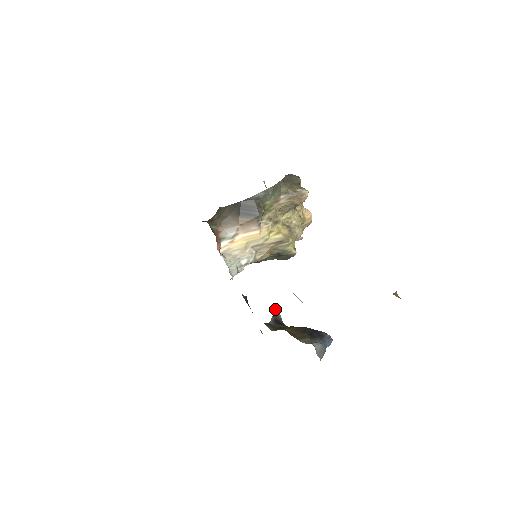
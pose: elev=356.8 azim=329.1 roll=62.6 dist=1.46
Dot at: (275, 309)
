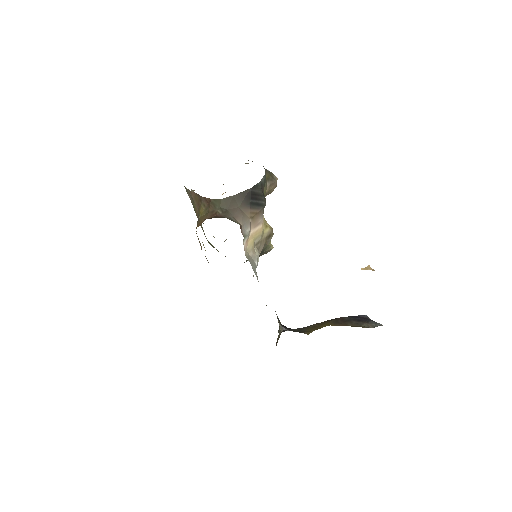
Dot at: (276, 314)
